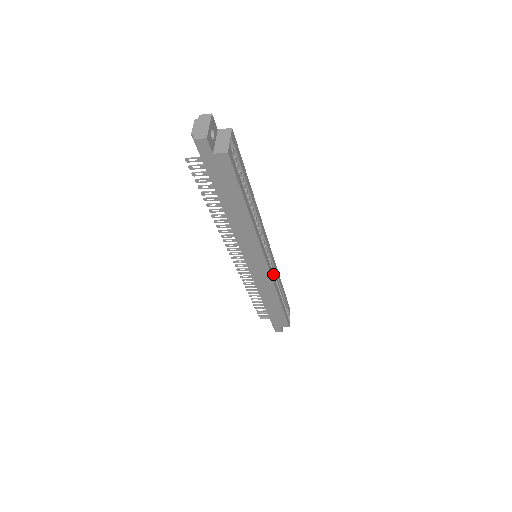
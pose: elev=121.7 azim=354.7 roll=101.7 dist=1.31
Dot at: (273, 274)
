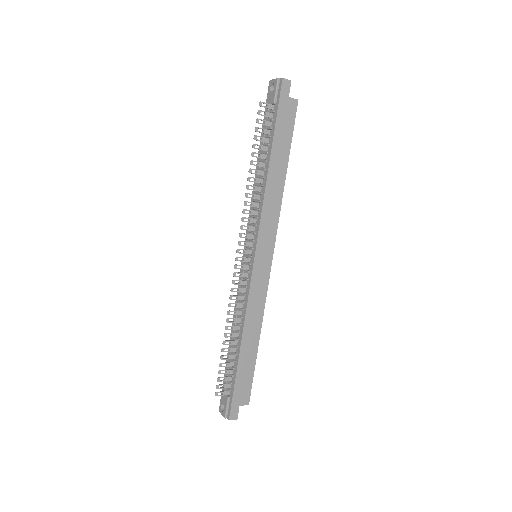
Dot at: occluded
